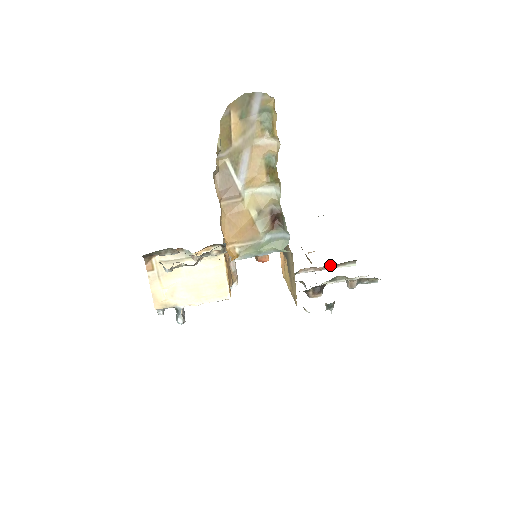
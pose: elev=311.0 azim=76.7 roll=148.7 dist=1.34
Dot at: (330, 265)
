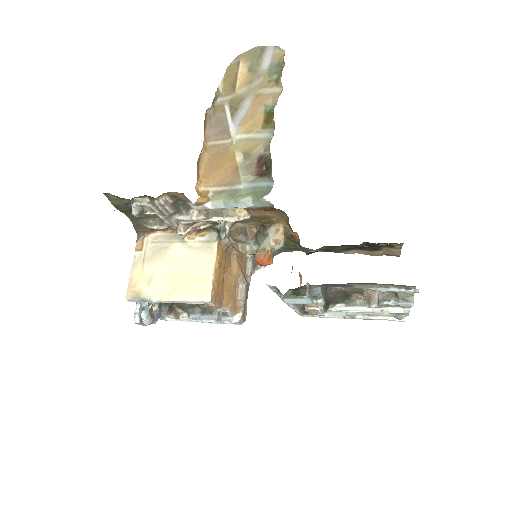
Dot at: occluded
